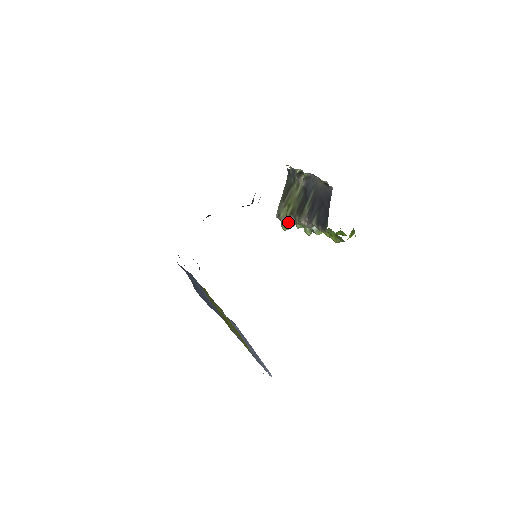
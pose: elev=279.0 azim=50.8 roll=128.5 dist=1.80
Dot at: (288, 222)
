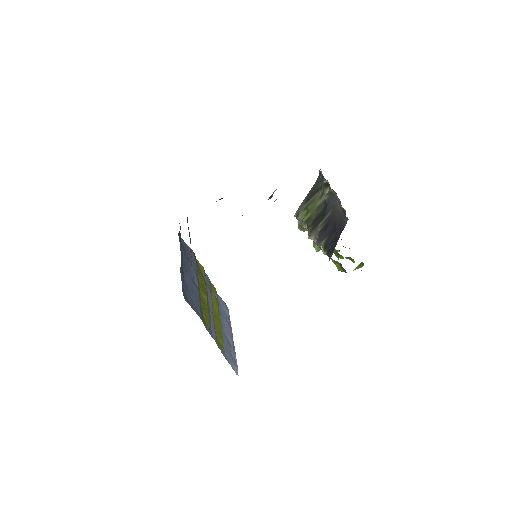
Dot at: occluded
